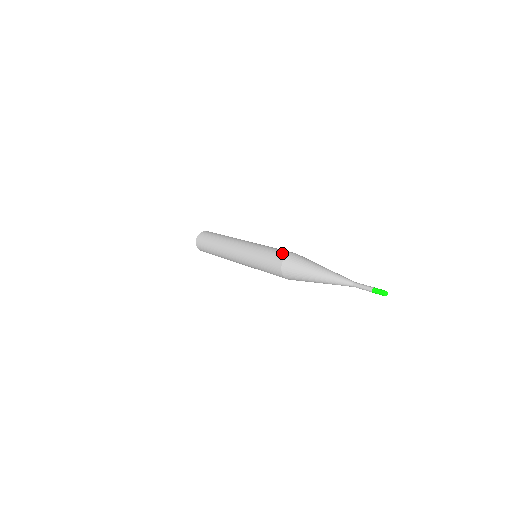
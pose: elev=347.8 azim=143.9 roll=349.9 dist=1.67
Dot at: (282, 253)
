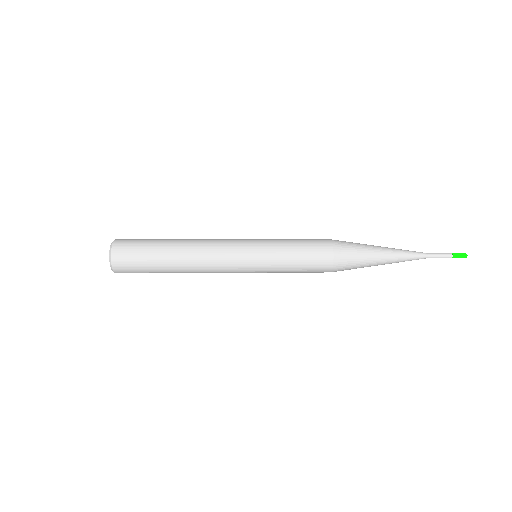
Dot at: occluded
